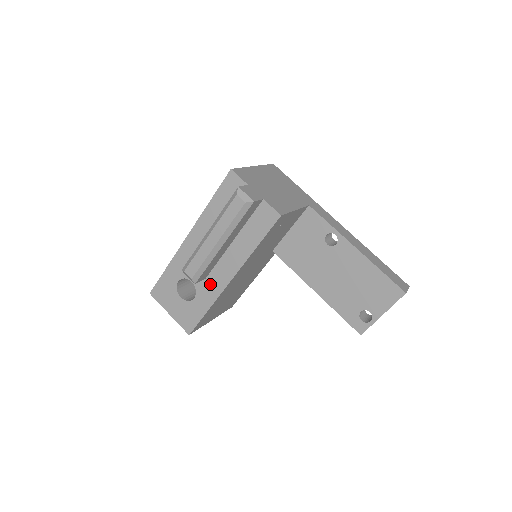
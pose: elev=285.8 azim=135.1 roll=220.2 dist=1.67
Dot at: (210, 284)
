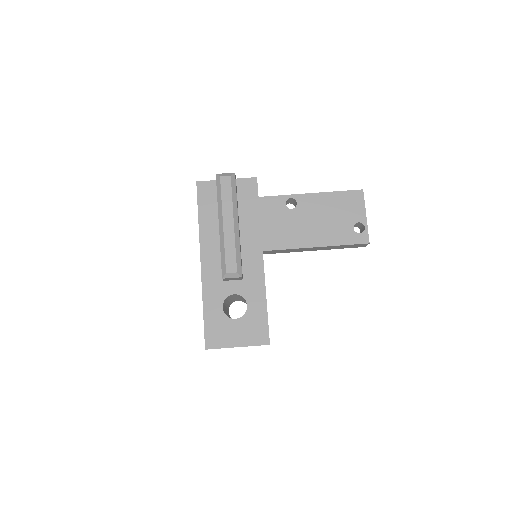
Dot at: (250, 279)
